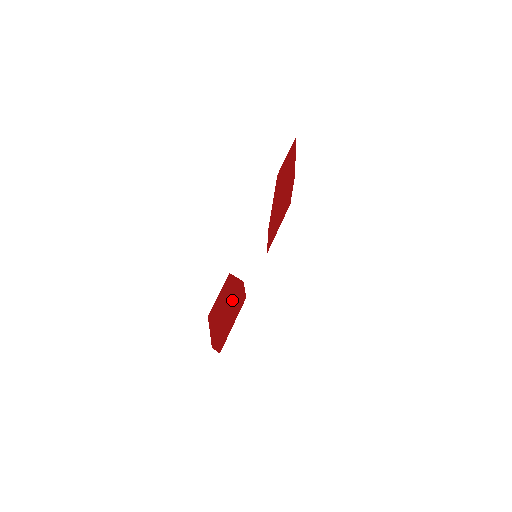
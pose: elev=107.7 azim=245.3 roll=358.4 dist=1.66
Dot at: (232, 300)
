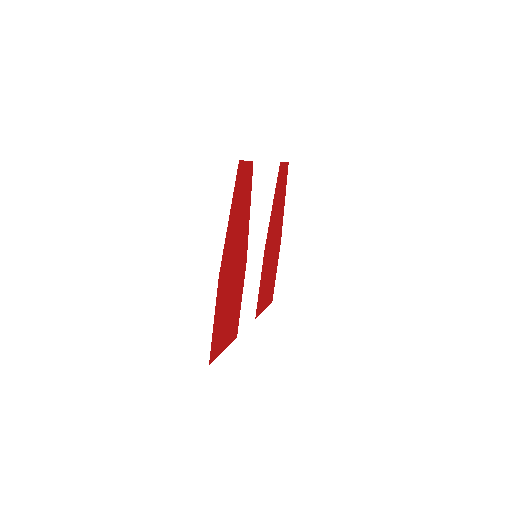
Dot at: (240, 251)
